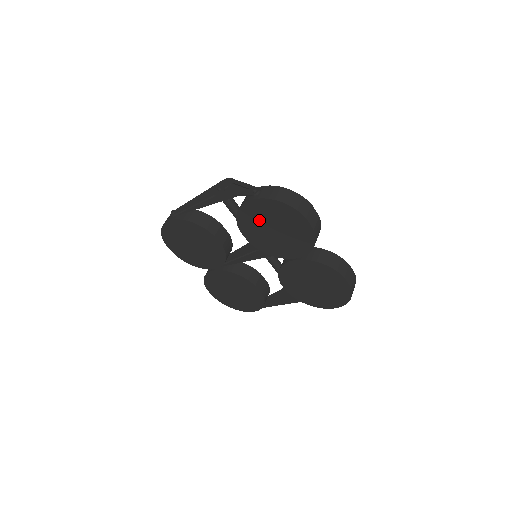
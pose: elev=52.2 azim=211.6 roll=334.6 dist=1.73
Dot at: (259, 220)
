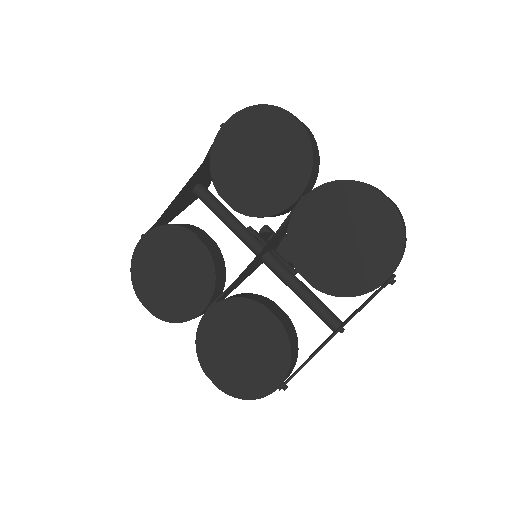
Dot at: (236, 157)
